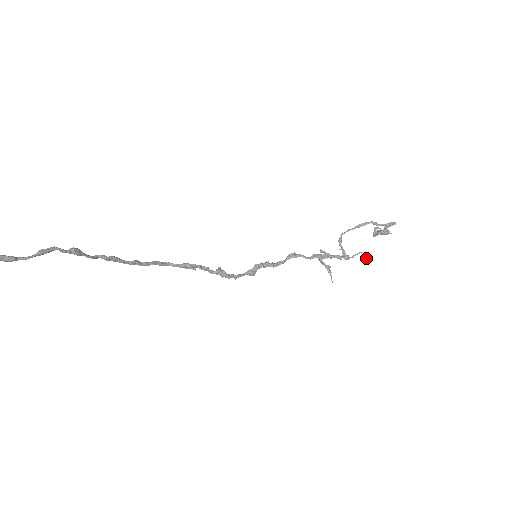
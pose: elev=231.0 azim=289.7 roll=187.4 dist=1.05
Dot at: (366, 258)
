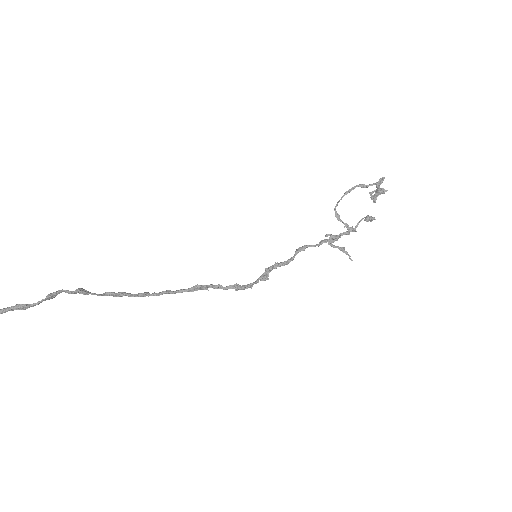
Dot at: (366, 219)
